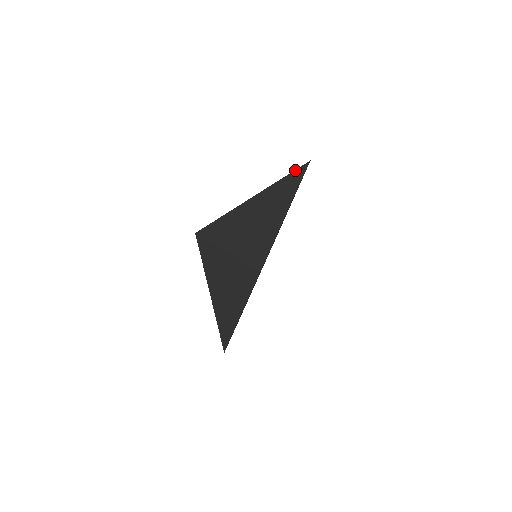
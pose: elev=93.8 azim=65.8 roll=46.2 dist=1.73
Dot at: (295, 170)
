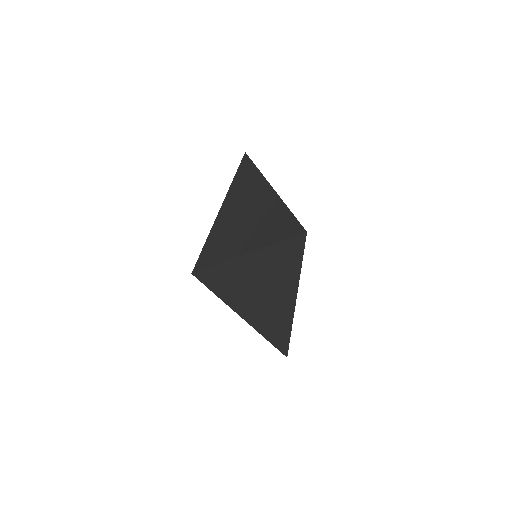
Dot at: (239, 167)
